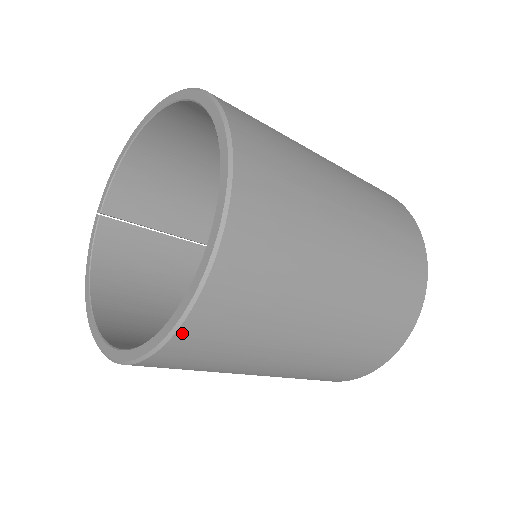
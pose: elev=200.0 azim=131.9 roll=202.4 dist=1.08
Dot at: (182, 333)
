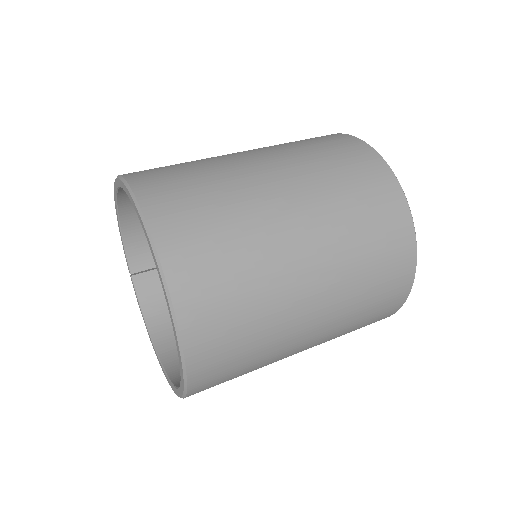
Dot at: (192, 378)
